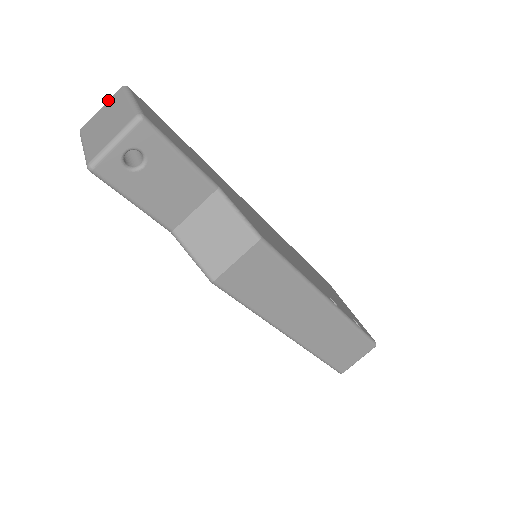
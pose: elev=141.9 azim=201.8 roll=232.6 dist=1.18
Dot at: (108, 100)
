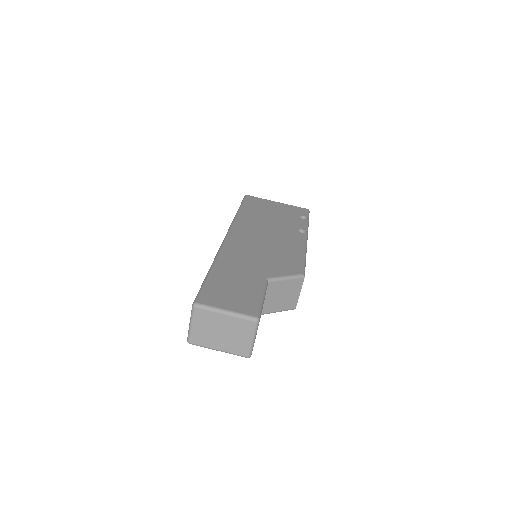
Dot at: (193, 319)
